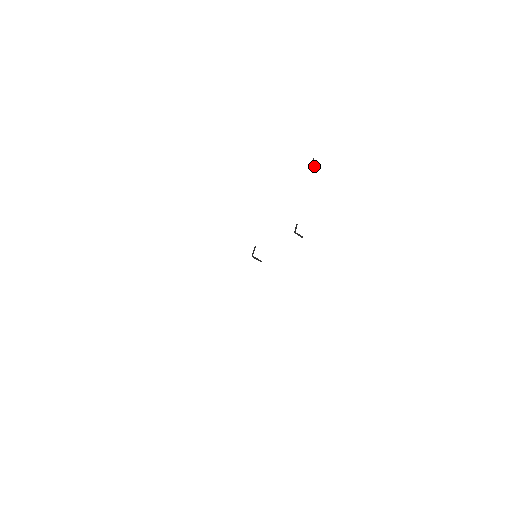
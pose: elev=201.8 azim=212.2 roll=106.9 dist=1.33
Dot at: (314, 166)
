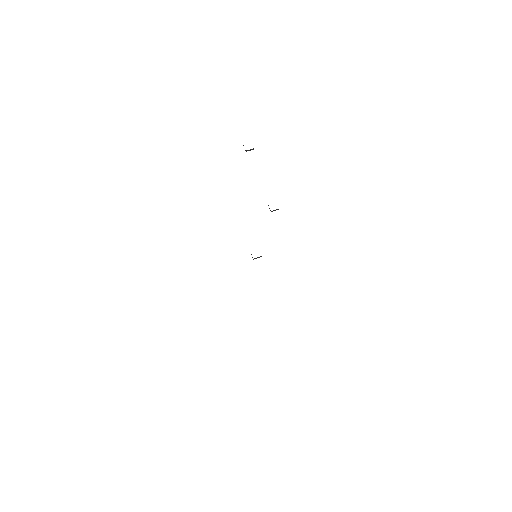
Dot at: occluded
